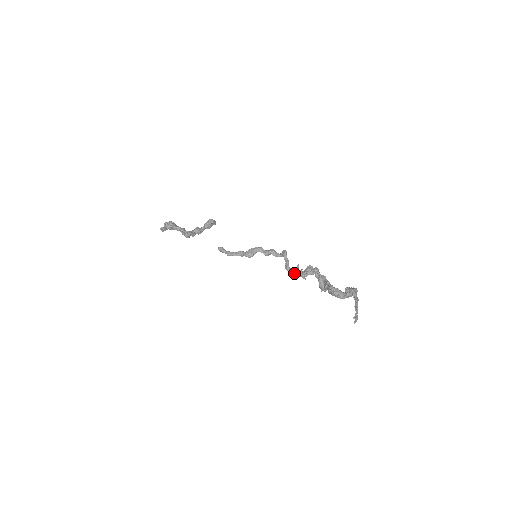
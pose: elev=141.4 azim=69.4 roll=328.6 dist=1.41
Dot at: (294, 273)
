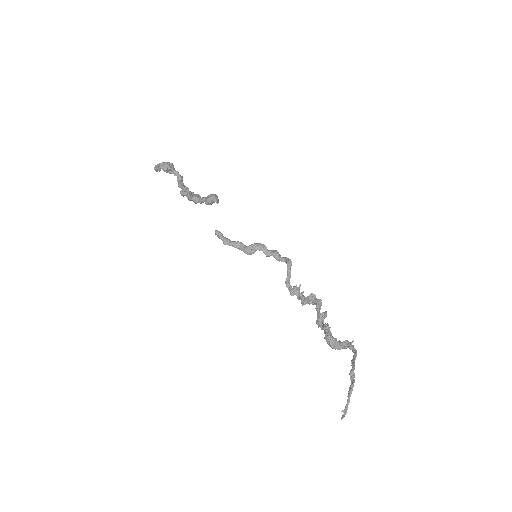
Dot at: (293, 293)
